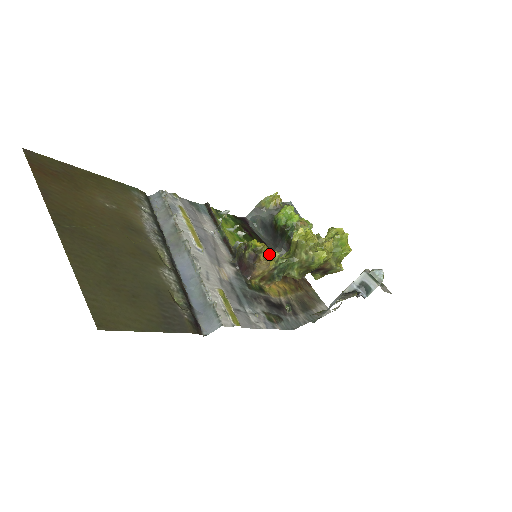
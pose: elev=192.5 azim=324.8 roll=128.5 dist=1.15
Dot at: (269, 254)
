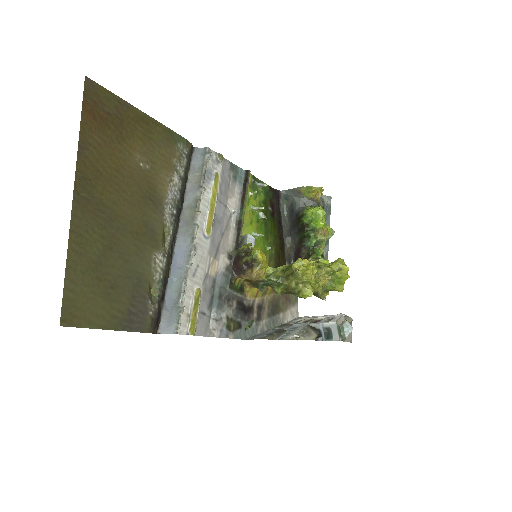
Dot at: (263, 270)
